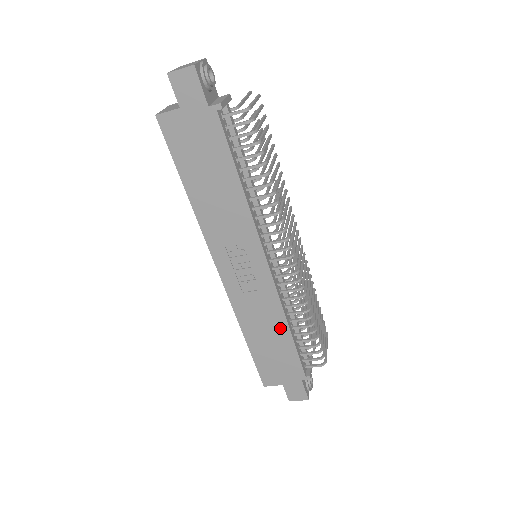
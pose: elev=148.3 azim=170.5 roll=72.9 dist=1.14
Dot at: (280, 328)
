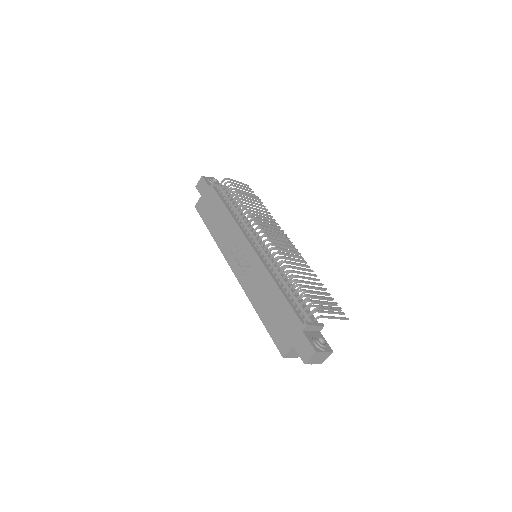
Dot at: (272, 289)
